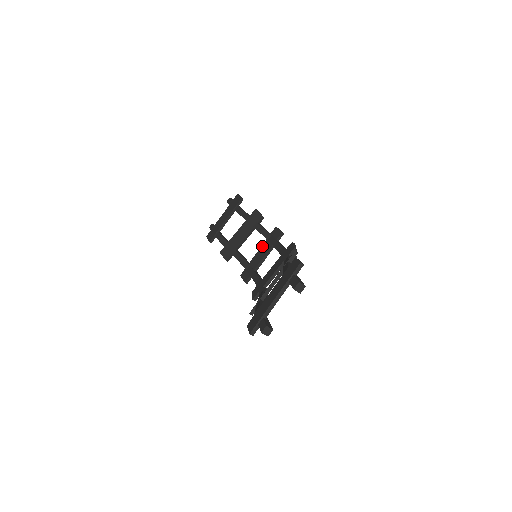
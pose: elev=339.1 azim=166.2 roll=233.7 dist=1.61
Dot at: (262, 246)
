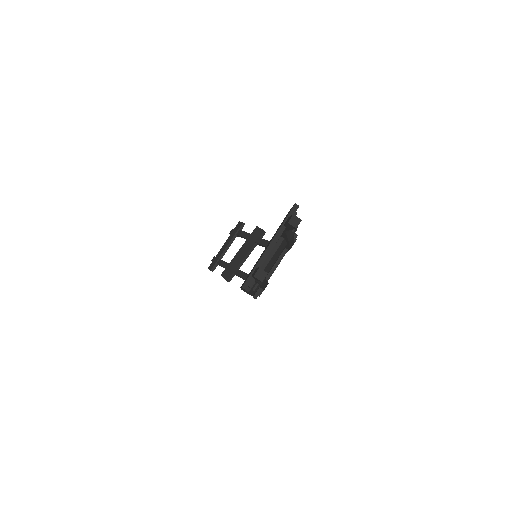
Dot at: occluded
